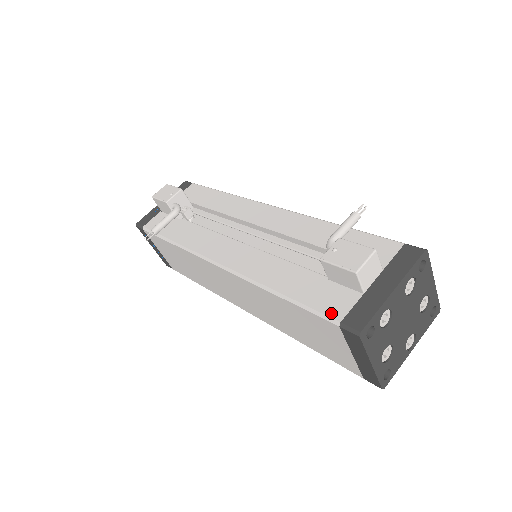
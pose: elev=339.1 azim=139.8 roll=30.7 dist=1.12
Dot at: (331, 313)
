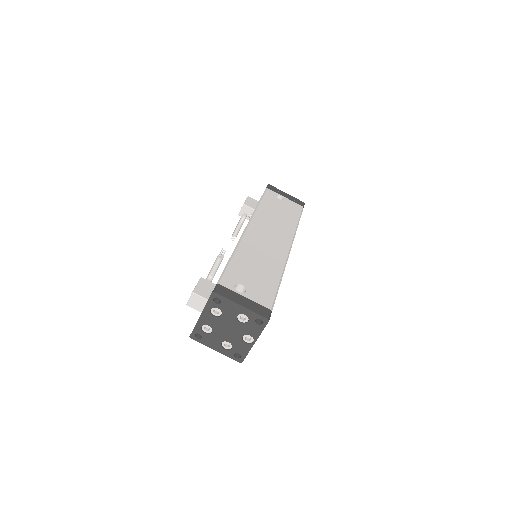
Dot at: occluded
